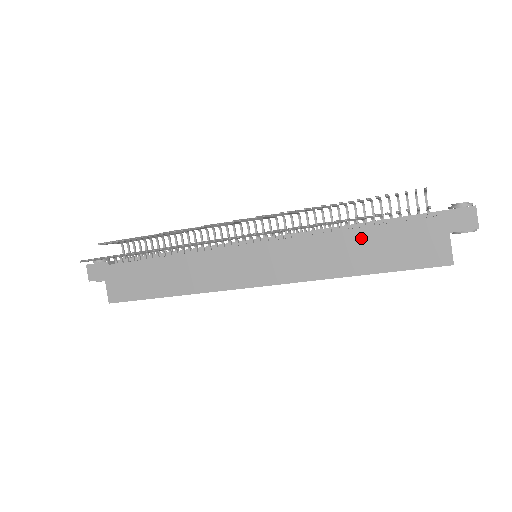
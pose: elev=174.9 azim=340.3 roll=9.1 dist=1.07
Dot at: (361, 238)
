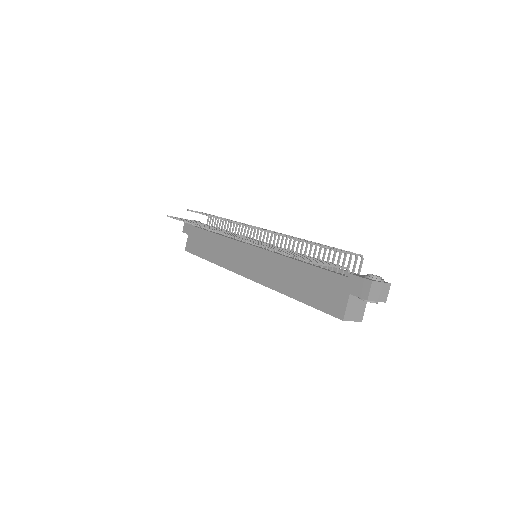
Dot at: (303, 271)
